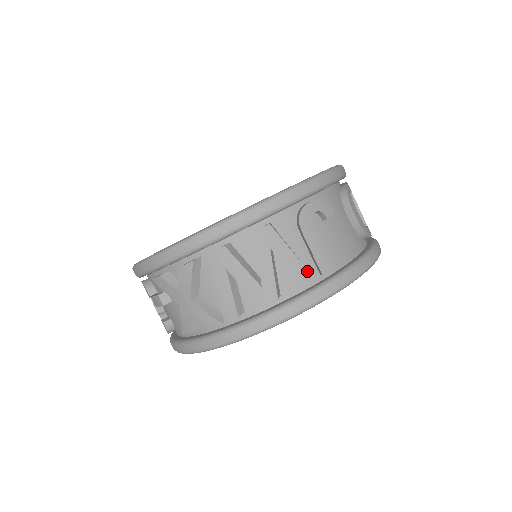
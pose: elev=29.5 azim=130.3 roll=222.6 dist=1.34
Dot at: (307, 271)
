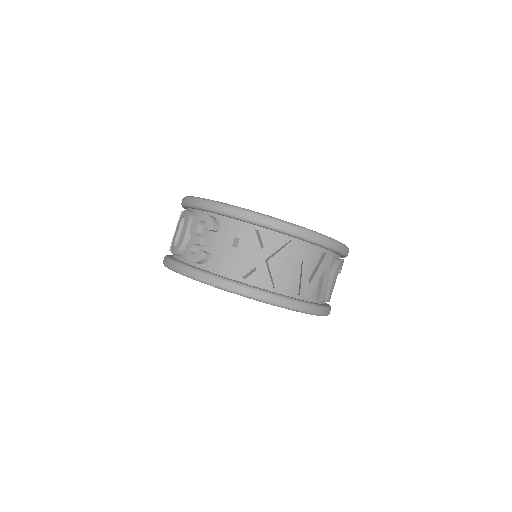
Dot at: occluded
